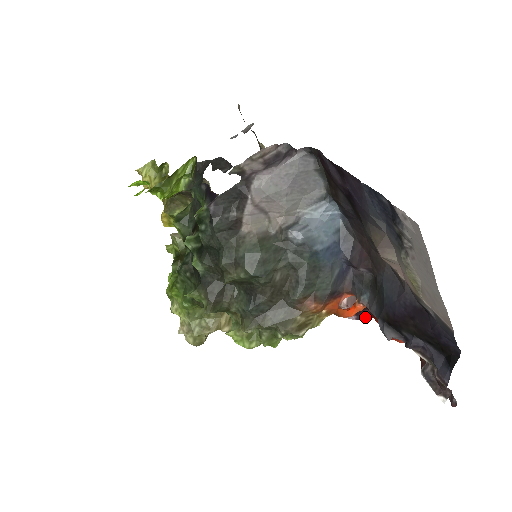
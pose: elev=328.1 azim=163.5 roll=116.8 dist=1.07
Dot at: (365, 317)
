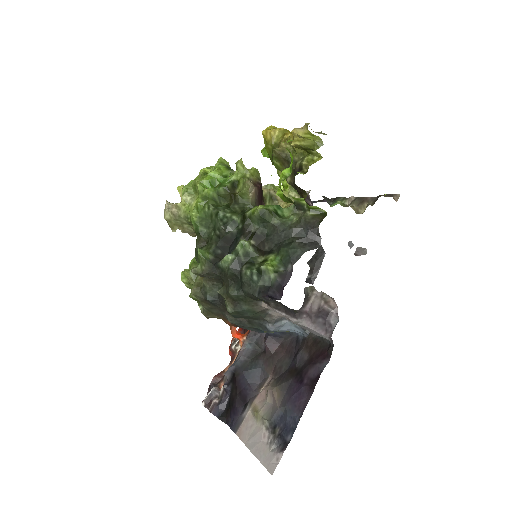
Dot at: occluded
